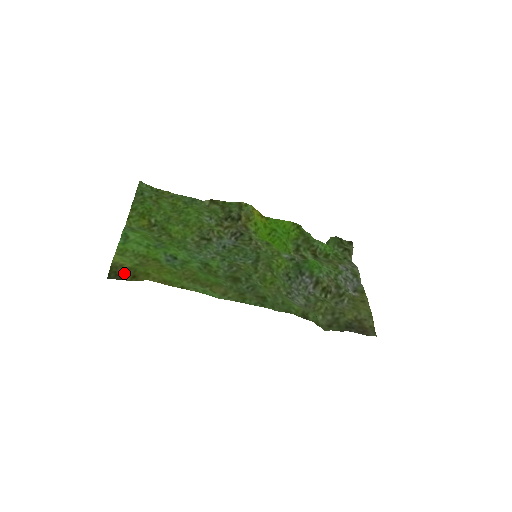
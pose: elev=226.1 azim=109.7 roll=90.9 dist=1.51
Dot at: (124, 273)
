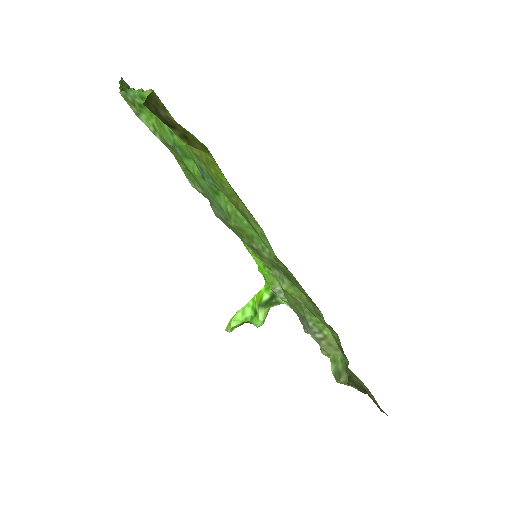
Dot at: (169, 120)
